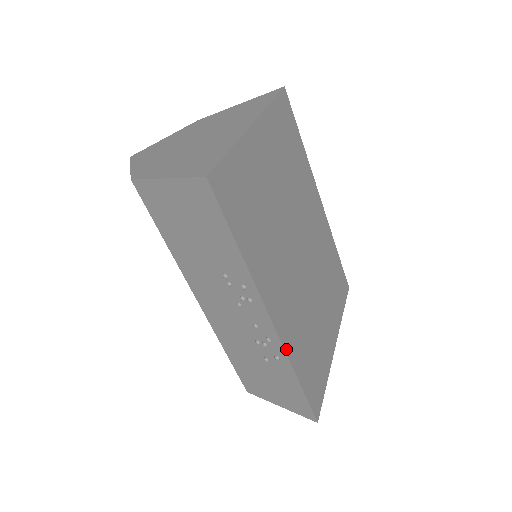
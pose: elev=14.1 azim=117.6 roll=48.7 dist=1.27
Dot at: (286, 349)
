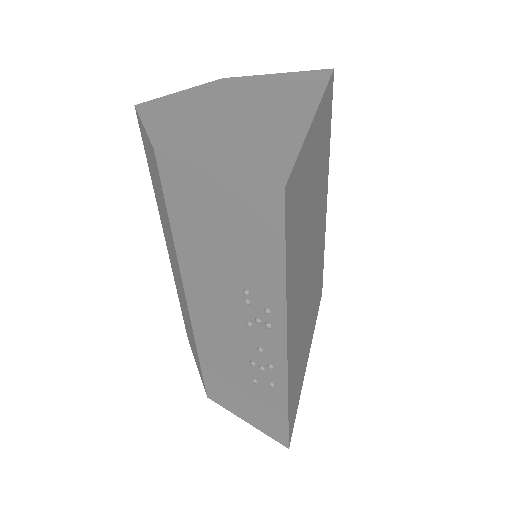
Dot at: (288, 380)
